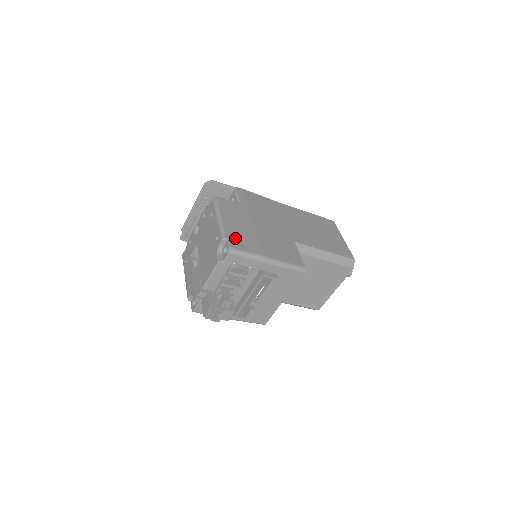
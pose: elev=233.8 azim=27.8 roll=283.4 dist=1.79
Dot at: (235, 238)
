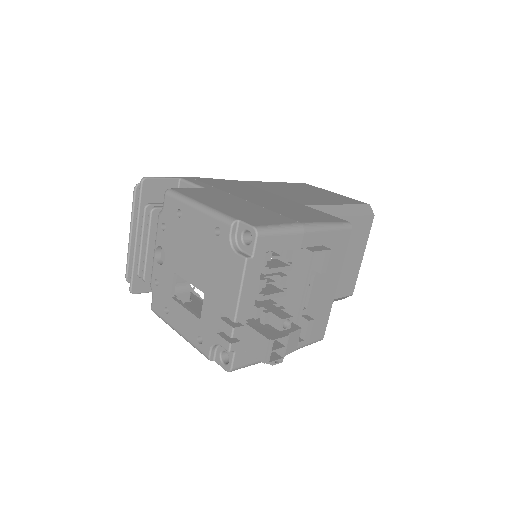
Dot at: (246, 217)
